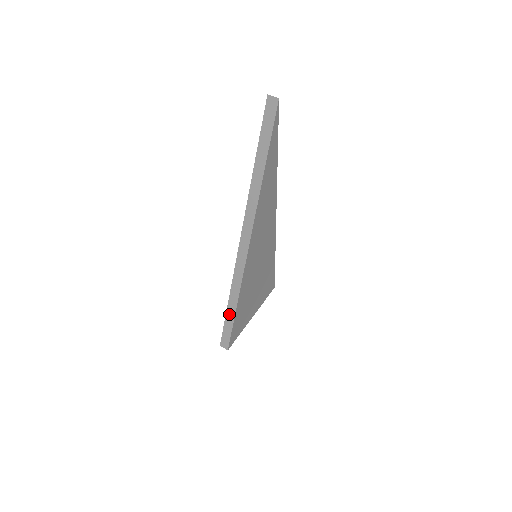
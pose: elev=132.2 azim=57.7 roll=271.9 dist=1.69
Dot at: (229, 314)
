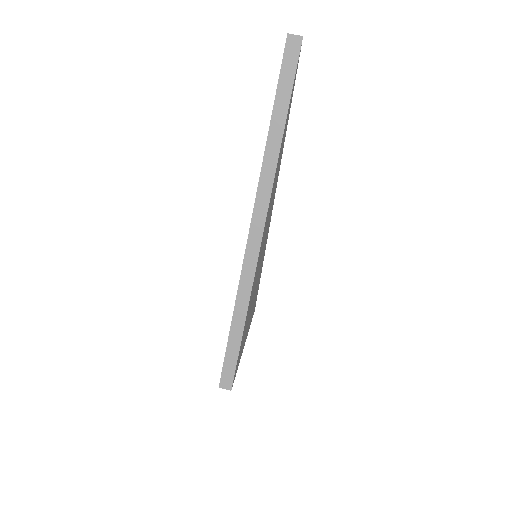
Dot at: (233, 336)
